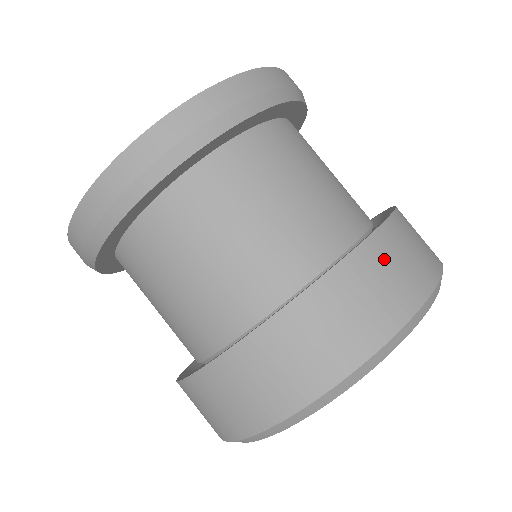
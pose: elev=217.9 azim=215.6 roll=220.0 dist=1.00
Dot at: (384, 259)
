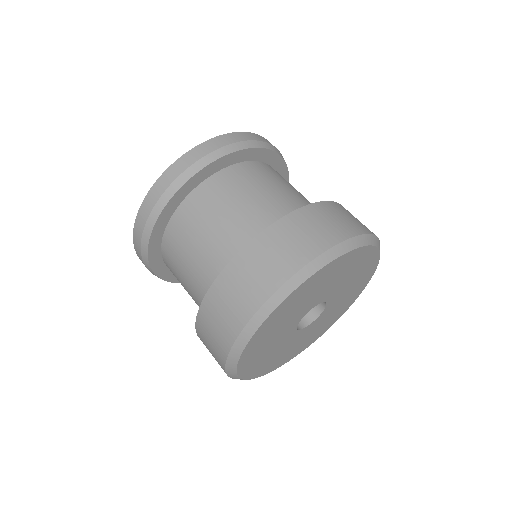
Dot at: (335, 211)
